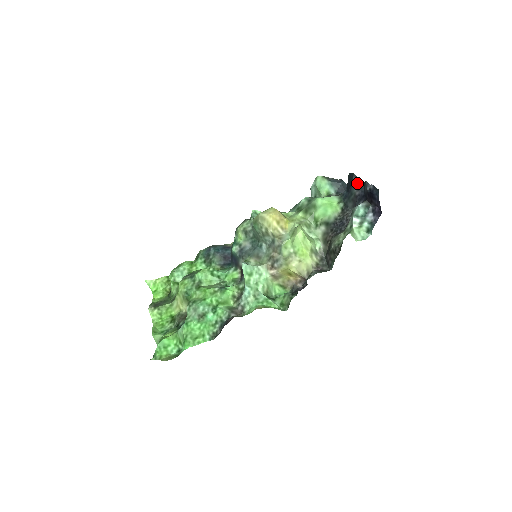
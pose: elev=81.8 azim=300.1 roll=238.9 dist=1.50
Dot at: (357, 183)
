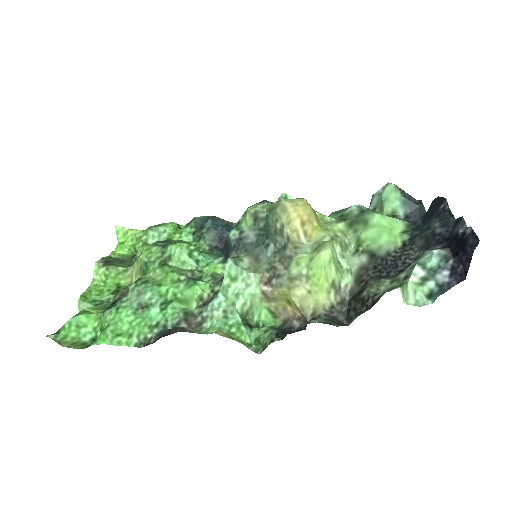
Dot at: (445, 215)
